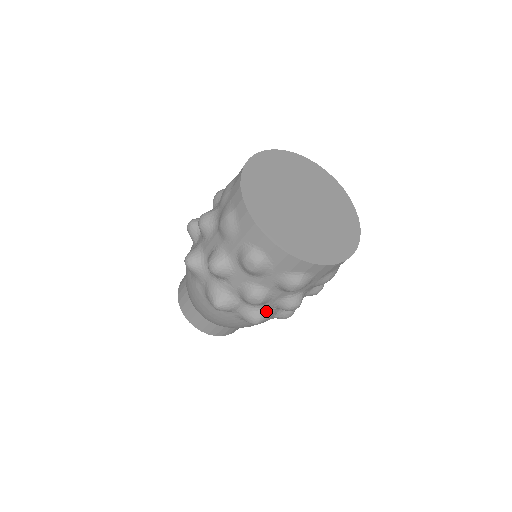
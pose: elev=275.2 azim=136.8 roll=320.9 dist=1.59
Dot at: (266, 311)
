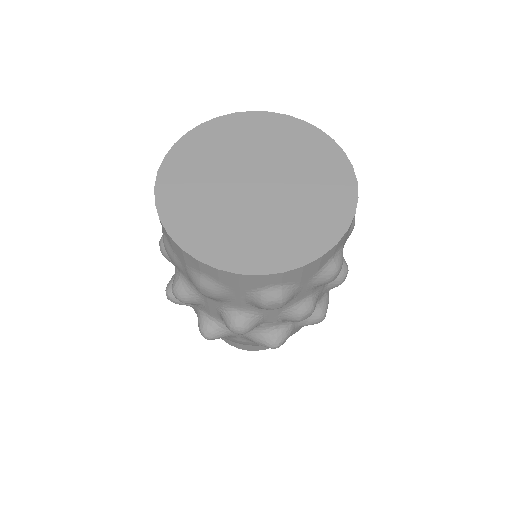
Dot at: (321, 302)
